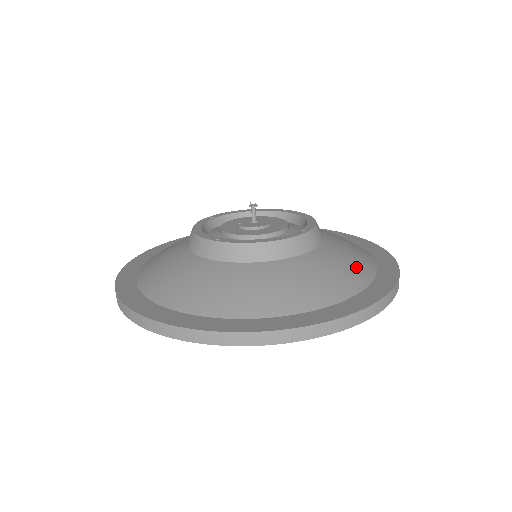
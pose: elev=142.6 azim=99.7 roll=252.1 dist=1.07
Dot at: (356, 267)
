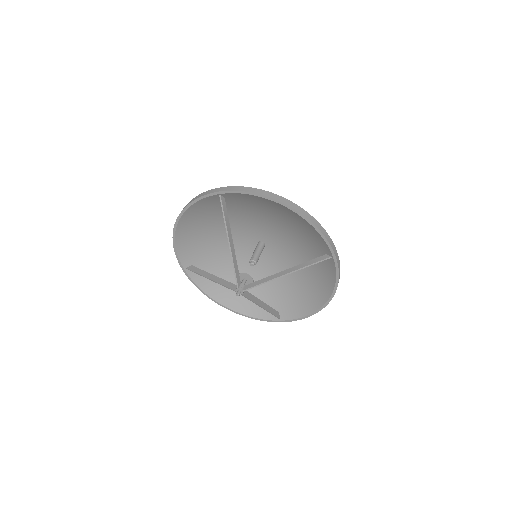
Dot at: (291, 219)
